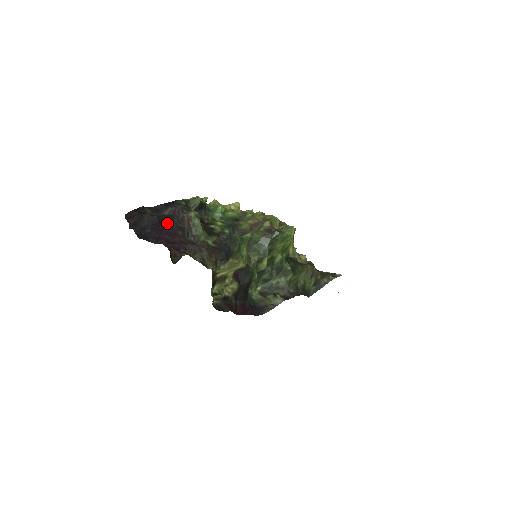
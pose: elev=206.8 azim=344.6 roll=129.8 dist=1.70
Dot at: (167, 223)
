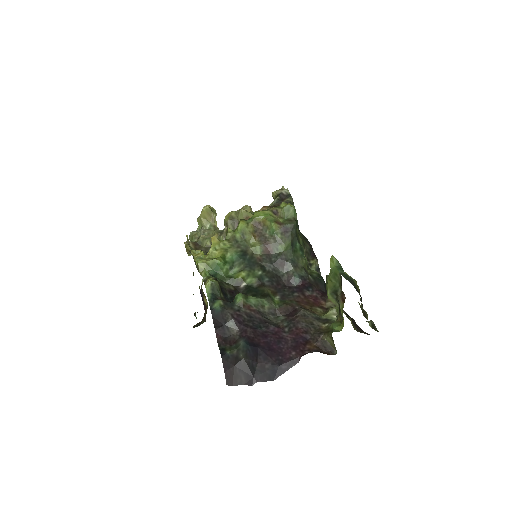
Dot at: (257, 337)
